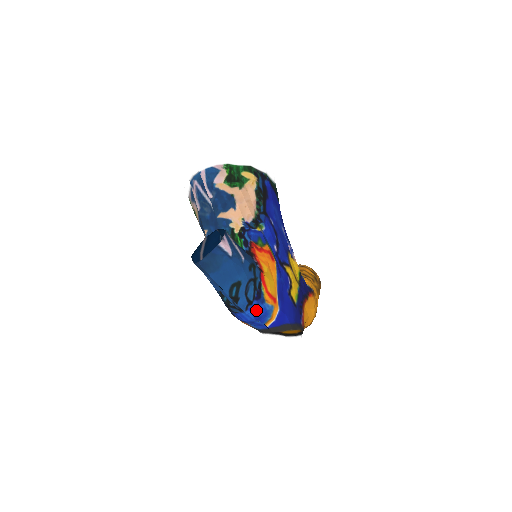
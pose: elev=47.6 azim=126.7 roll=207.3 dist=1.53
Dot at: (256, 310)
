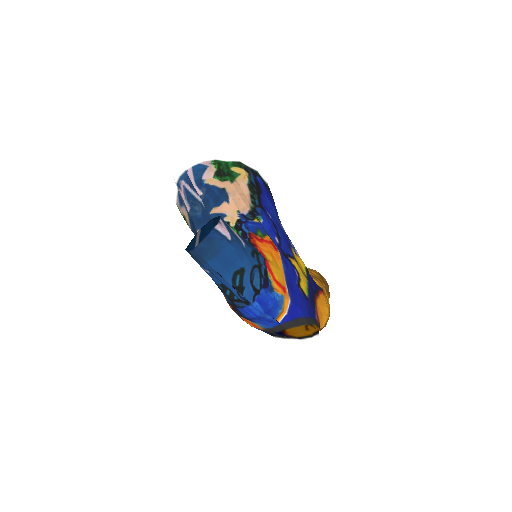
Dot at: (265, 300)
